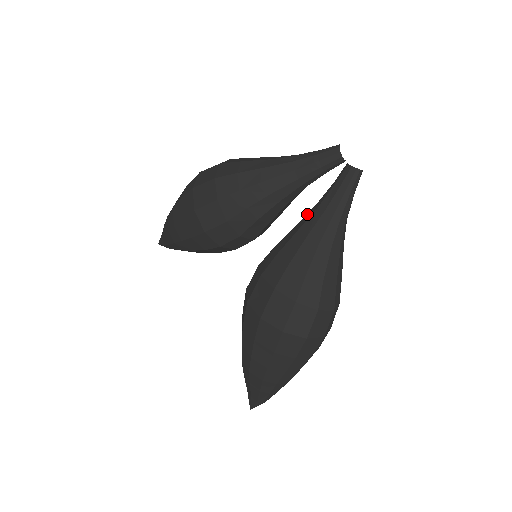
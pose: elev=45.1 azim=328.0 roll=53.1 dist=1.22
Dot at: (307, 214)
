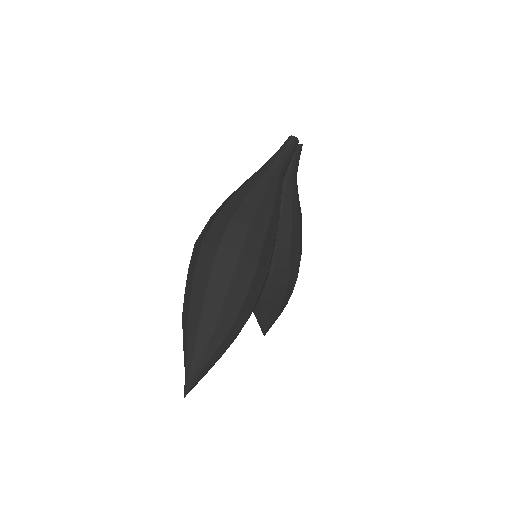
Dot at: occluded
